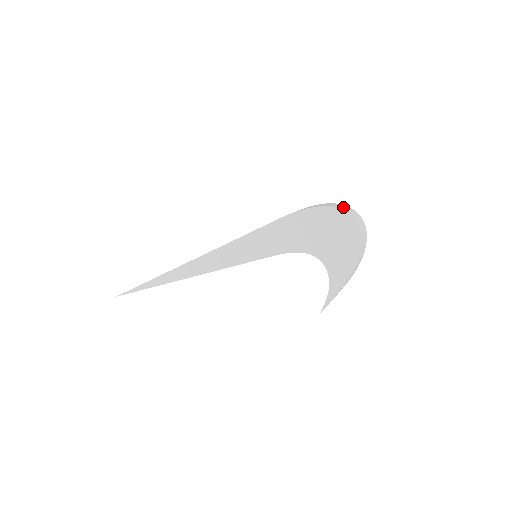
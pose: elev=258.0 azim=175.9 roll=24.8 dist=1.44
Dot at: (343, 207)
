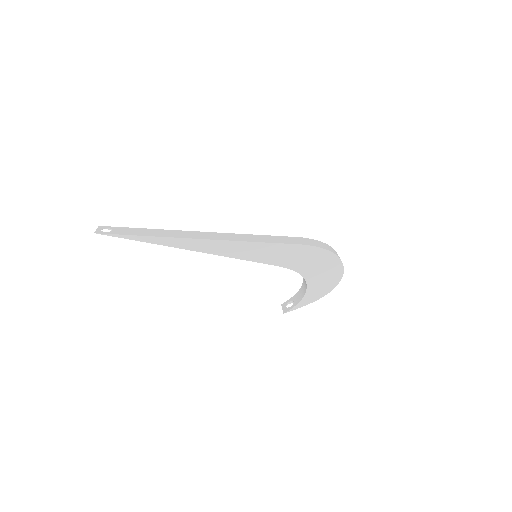
Dot at: (337, 254)
